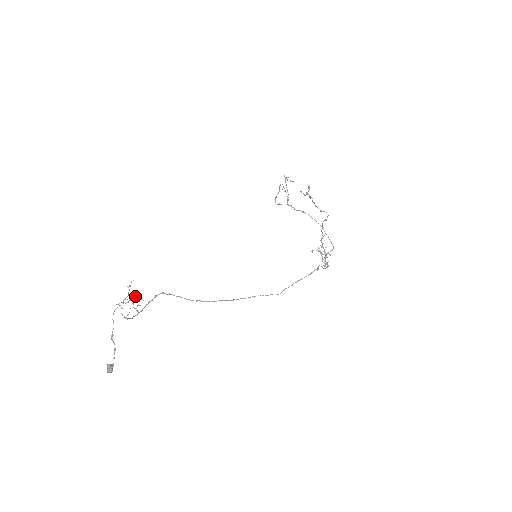
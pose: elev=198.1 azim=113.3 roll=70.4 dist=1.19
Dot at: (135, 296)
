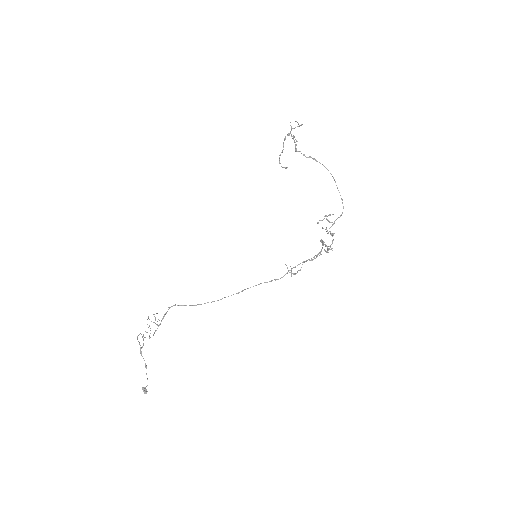
Dot at: (150, 328)
